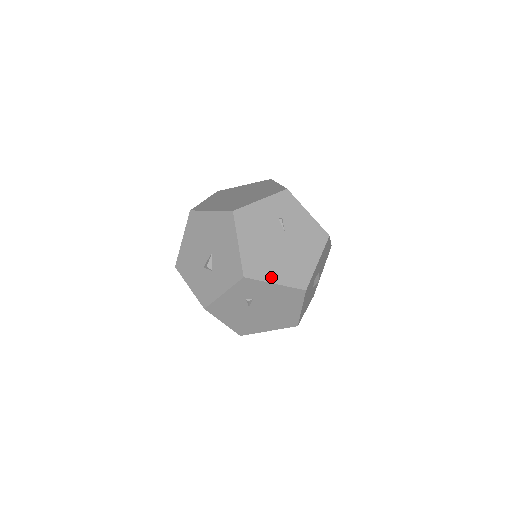
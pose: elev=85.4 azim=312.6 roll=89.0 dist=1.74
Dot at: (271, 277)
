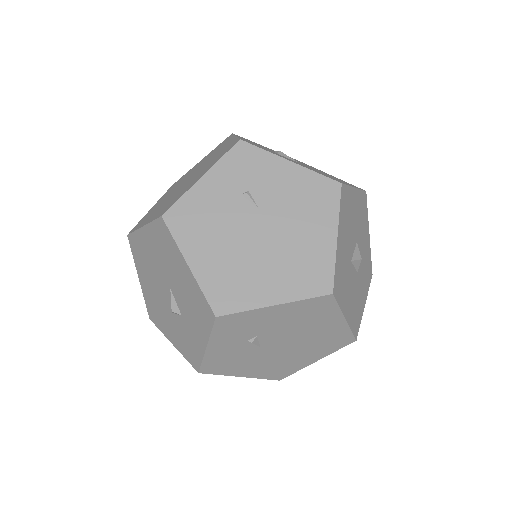
Dot at: (263, 297)
